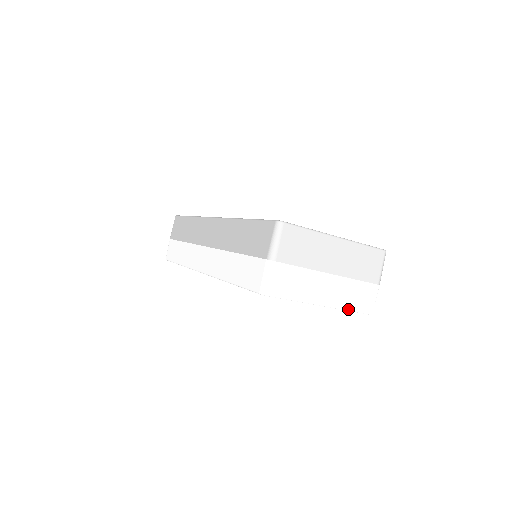
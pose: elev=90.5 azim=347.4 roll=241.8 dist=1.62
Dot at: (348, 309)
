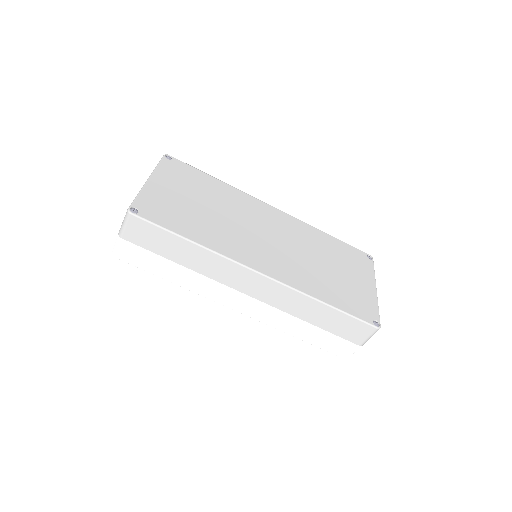
Dot at: occluded
